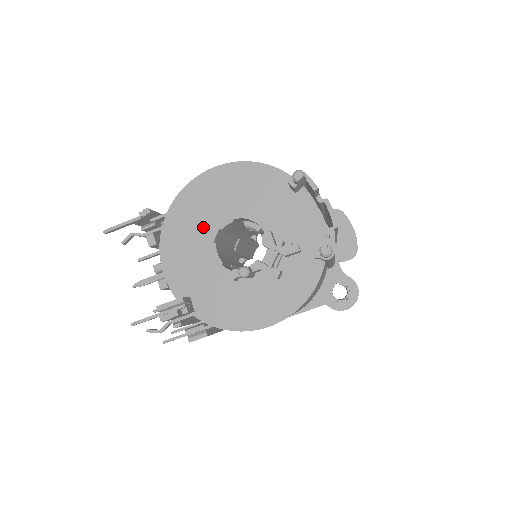
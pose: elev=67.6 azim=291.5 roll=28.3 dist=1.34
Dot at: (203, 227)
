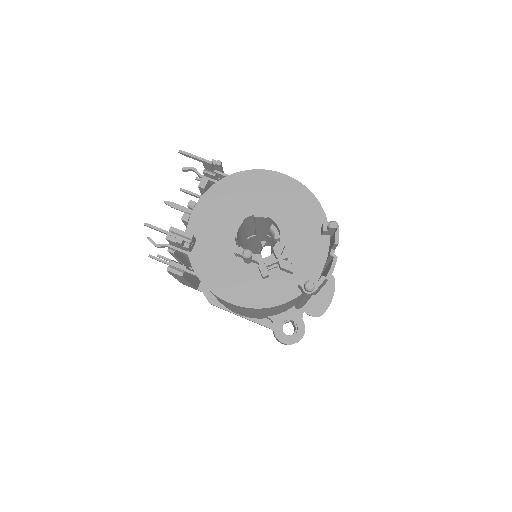
Dot at: (244, 204)
